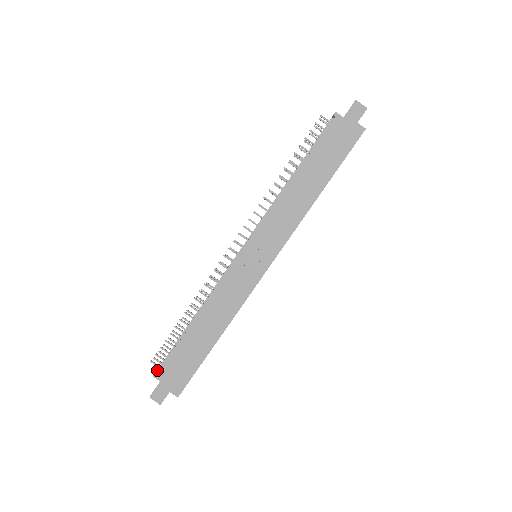
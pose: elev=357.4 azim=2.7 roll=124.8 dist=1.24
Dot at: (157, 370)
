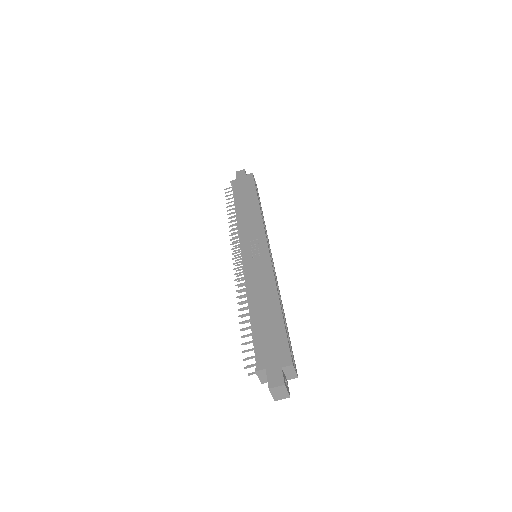
Dot at: (257, 373)
